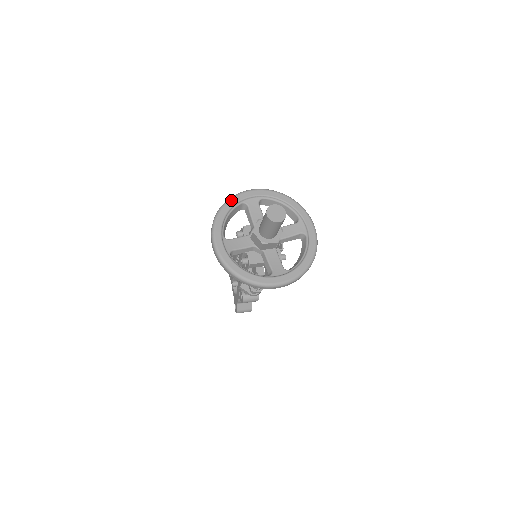
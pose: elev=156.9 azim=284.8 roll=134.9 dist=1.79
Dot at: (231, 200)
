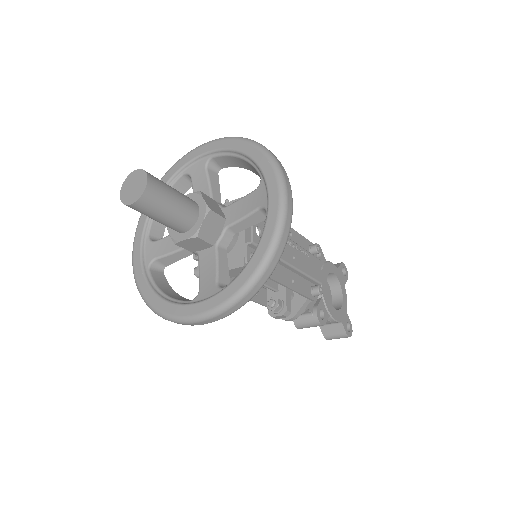
Dot at: (166, 174)
